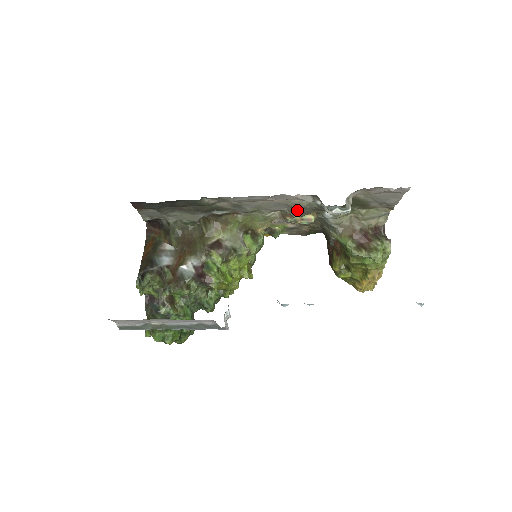
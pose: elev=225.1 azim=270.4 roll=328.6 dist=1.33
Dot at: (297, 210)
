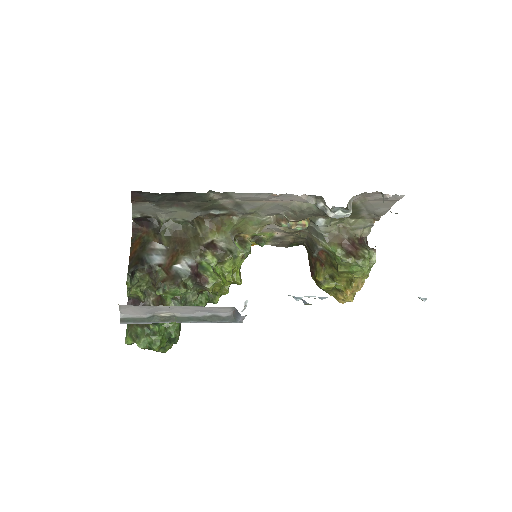
Dot at: (295, 214)
